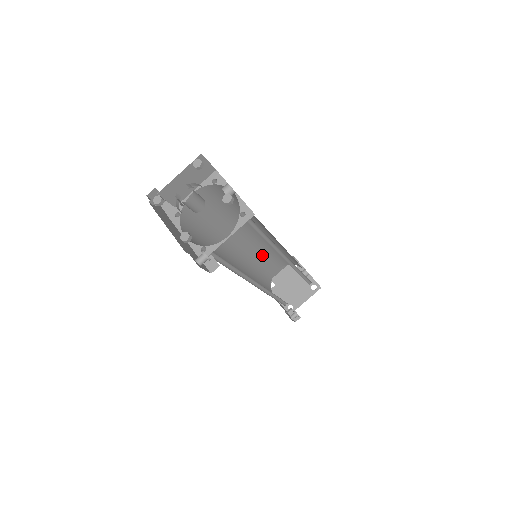
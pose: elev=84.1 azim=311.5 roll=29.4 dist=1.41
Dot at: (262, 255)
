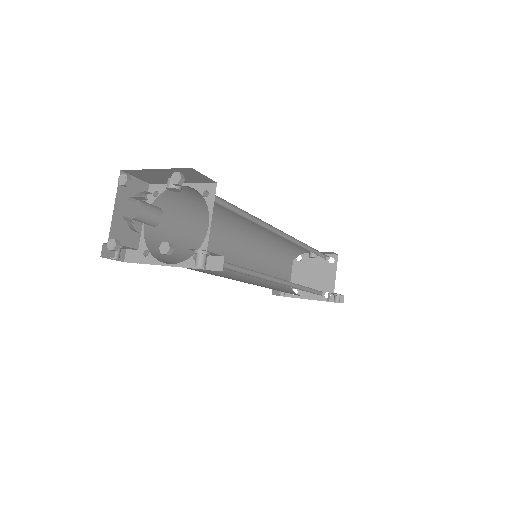
Dot at: (262, 264)
